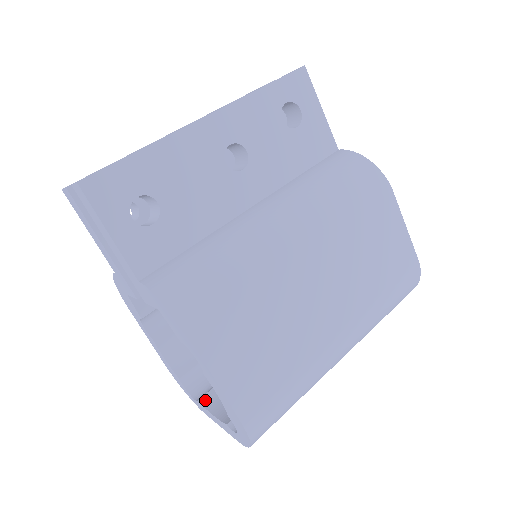
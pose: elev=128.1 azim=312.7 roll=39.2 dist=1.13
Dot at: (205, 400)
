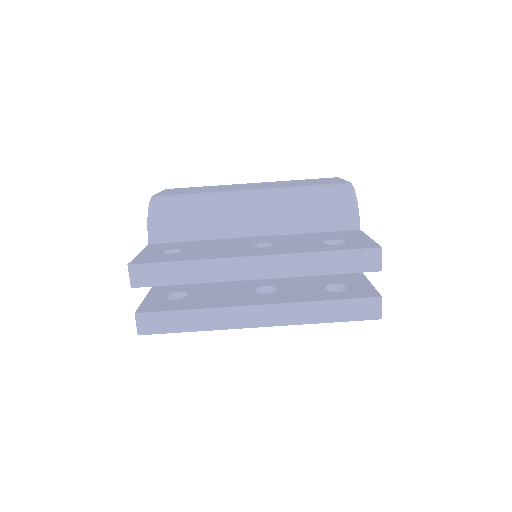
Dot at: occluded
